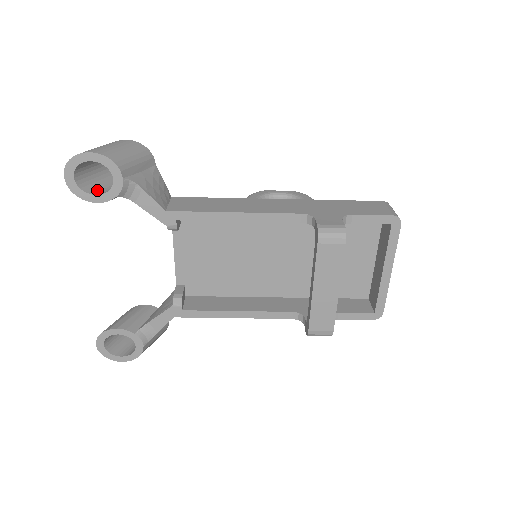
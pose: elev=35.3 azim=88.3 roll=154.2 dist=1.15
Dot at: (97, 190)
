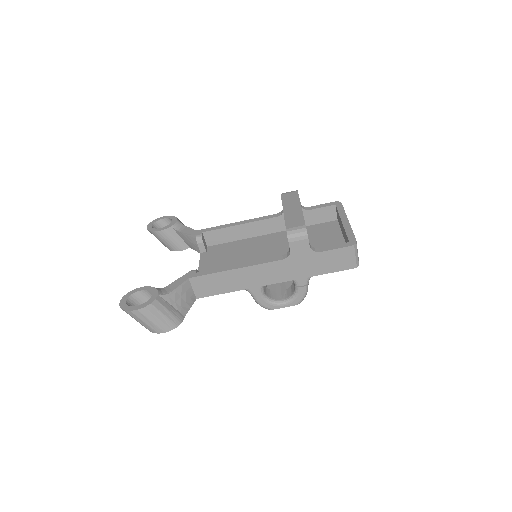
Dot at: occluded
